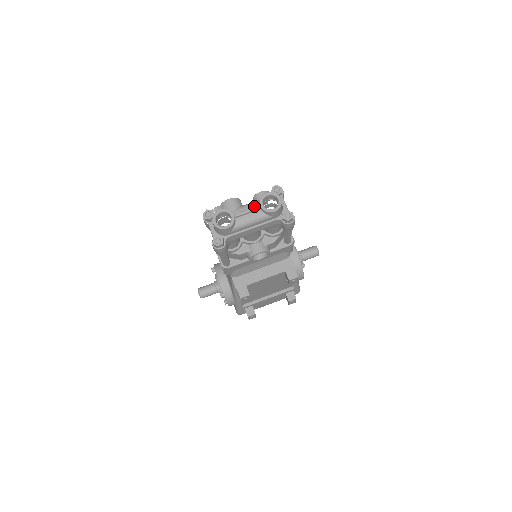
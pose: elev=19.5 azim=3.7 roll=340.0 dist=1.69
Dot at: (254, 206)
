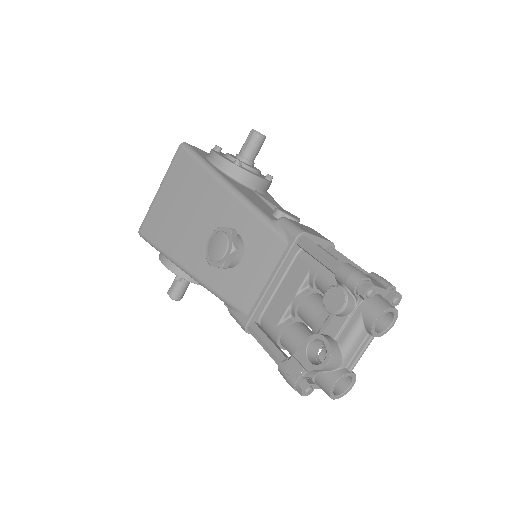
Dot at: (362, 339)
